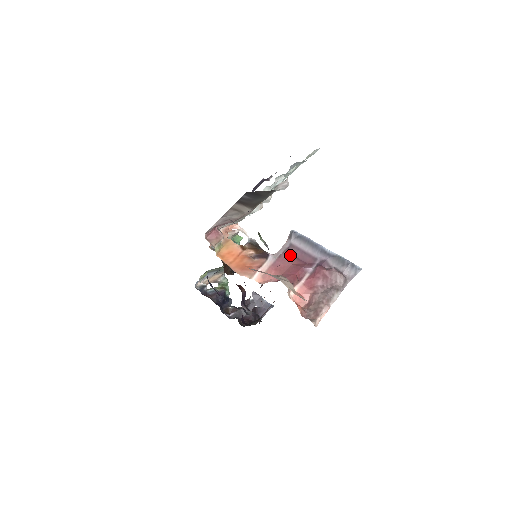
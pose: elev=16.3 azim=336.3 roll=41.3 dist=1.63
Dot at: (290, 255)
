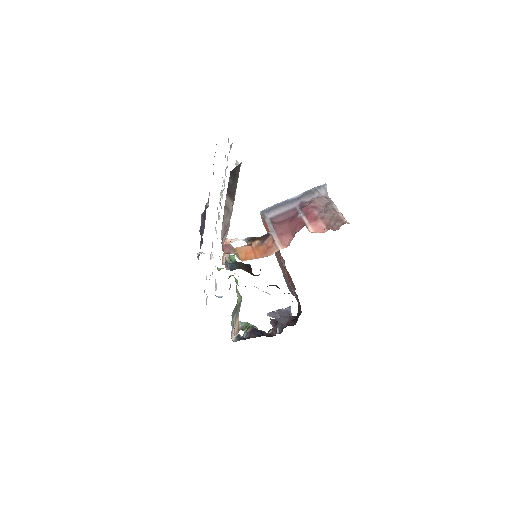
Dot at: (278, 223)
